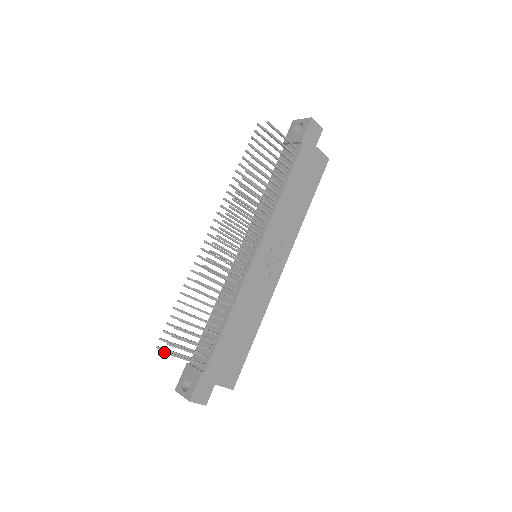
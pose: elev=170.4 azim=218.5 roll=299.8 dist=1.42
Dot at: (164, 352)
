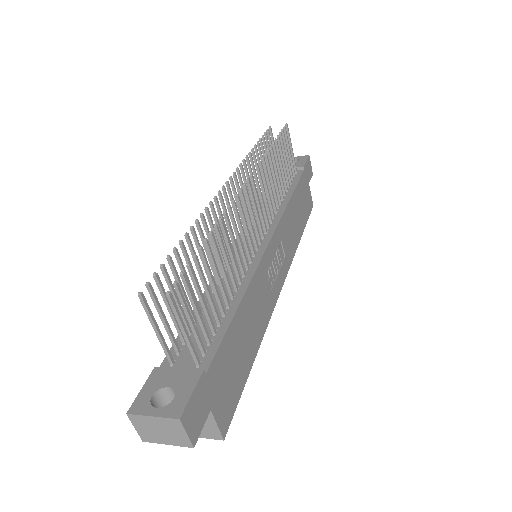
Dot at: (168, 292)
